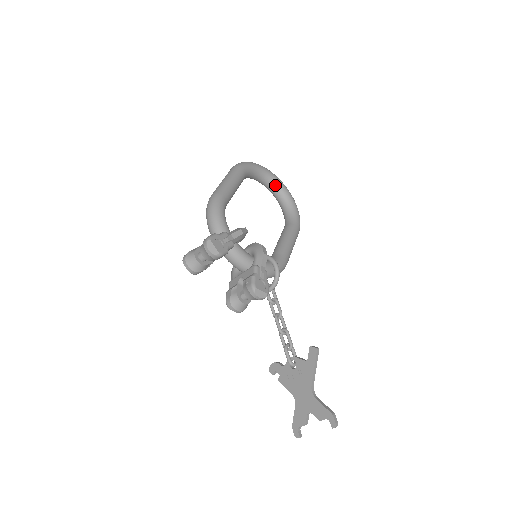
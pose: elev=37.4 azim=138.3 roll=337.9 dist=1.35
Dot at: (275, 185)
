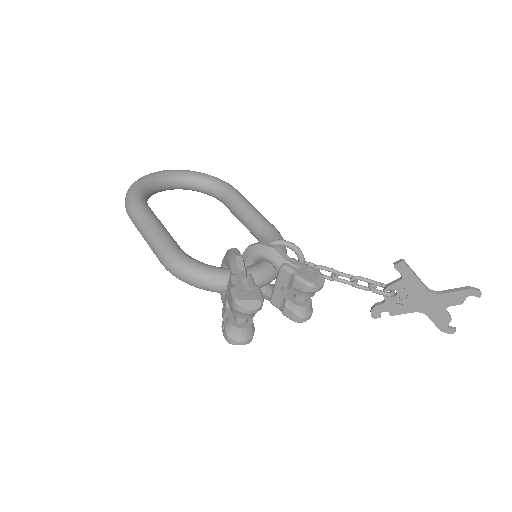
Dot at: (169, 180)
